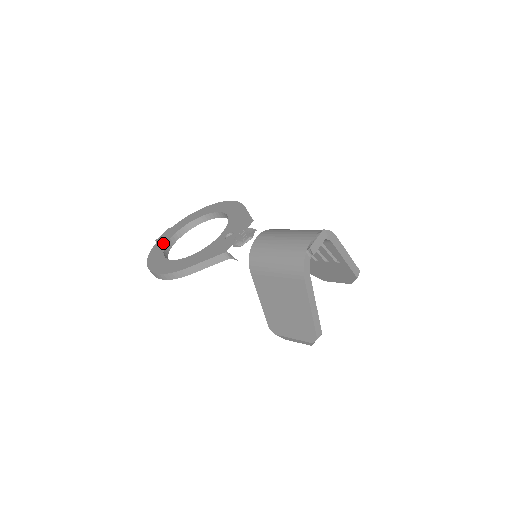
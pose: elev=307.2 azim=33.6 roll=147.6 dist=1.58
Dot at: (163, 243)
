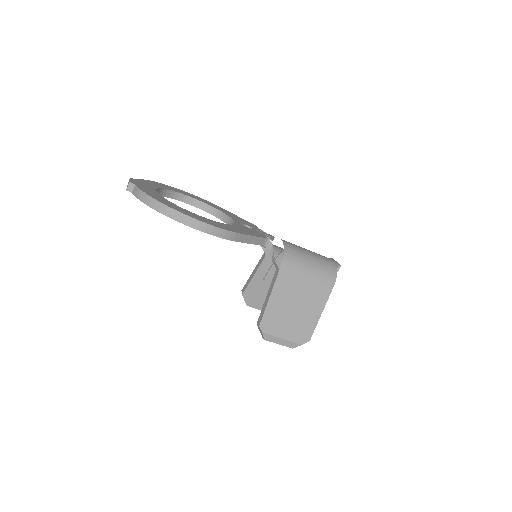
Dot at: (153, 191)
